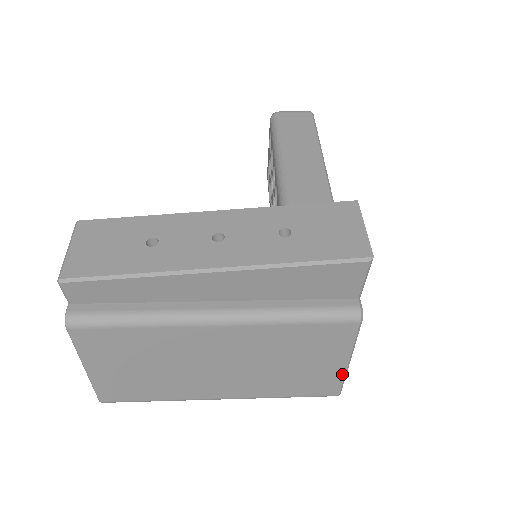
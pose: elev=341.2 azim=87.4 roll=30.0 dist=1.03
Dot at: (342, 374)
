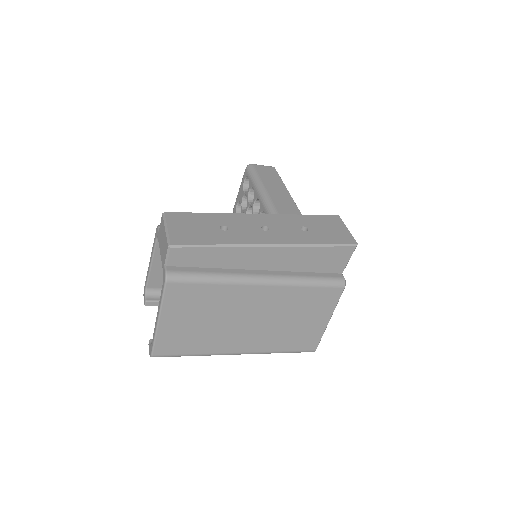
Dot at: (323, 331)
